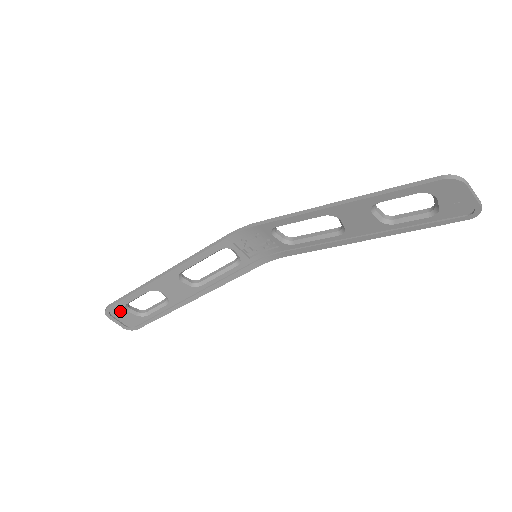
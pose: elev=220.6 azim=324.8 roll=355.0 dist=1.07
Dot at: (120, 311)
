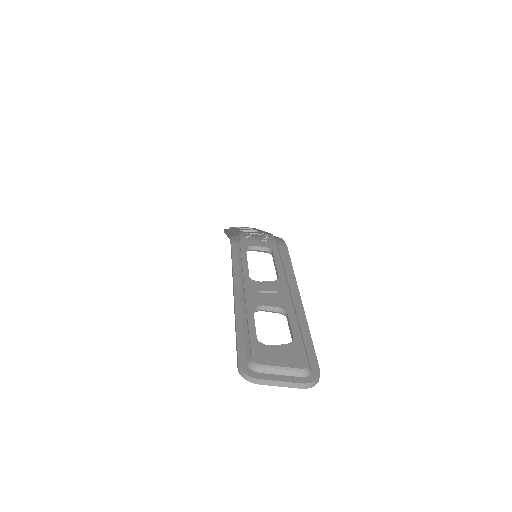
Dot at: occluded
